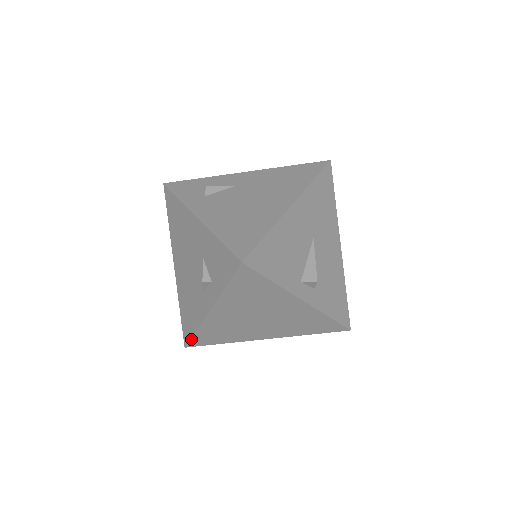
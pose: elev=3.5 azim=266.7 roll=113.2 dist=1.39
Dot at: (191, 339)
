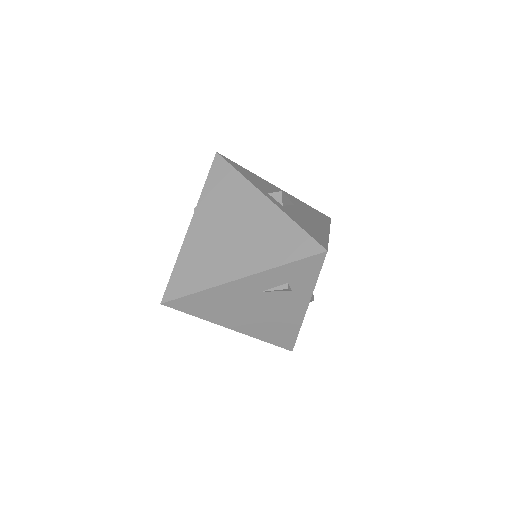
Dot at: (169, 283)
